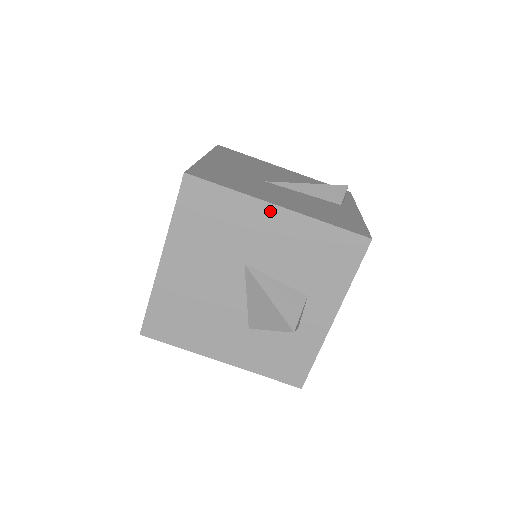
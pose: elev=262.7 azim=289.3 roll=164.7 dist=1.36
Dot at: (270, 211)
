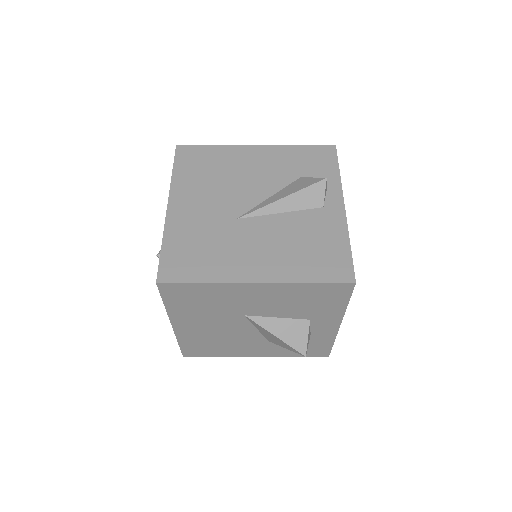
Dot at: (249, 287)
